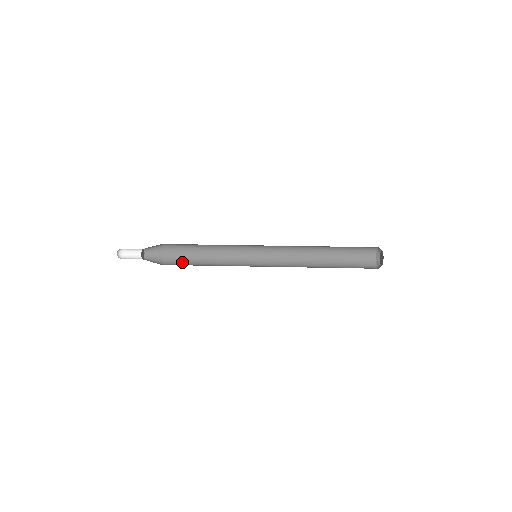
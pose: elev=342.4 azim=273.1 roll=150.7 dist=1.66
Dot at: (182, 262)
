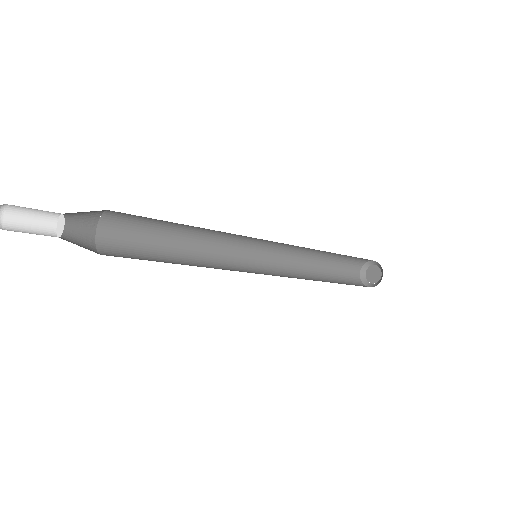
Dot at: (139, 259)
